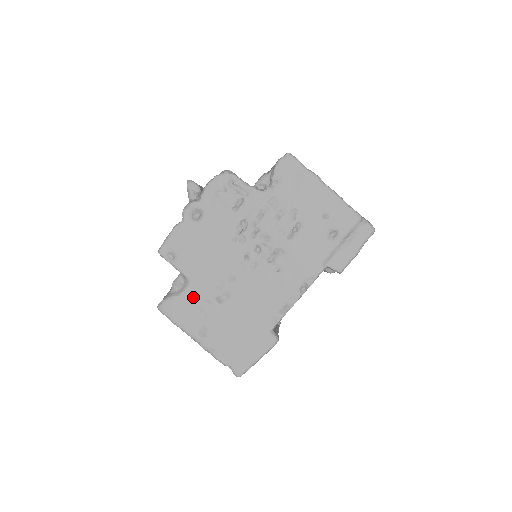
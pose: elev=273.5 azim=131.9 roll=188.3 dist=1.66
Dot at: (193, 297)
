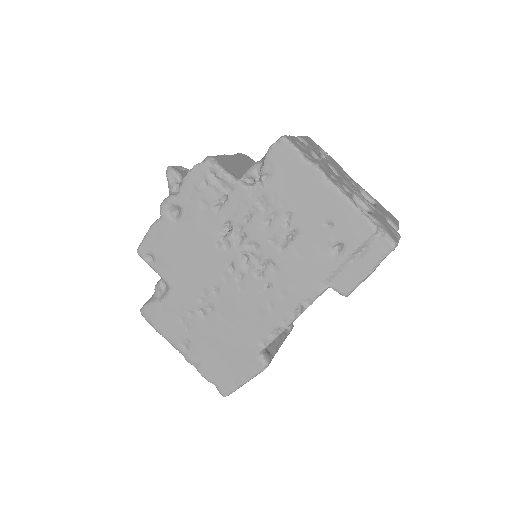
Dot at: (174, 306)
